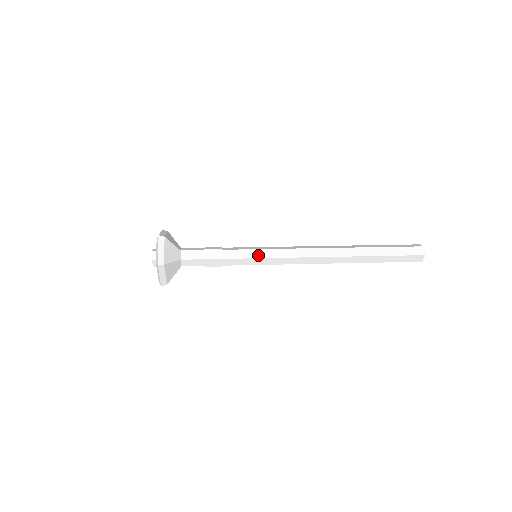
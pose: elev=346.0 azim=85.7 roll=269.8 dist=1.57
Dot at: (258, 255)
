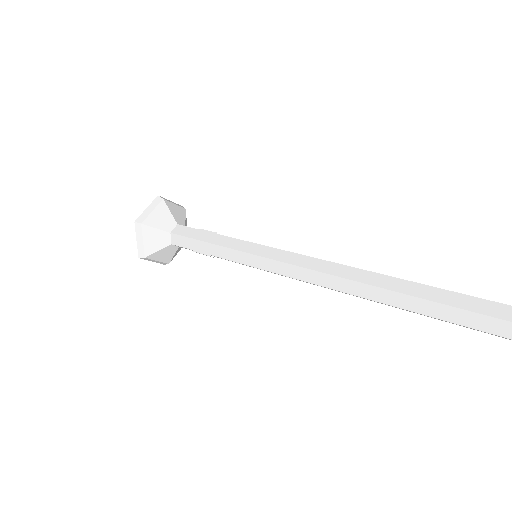
Dot at: (251, 262)
